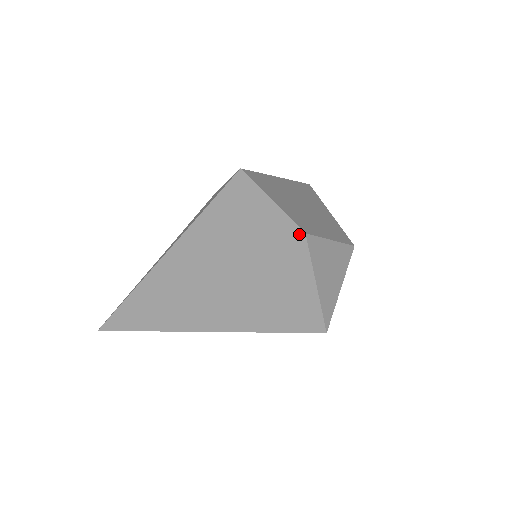
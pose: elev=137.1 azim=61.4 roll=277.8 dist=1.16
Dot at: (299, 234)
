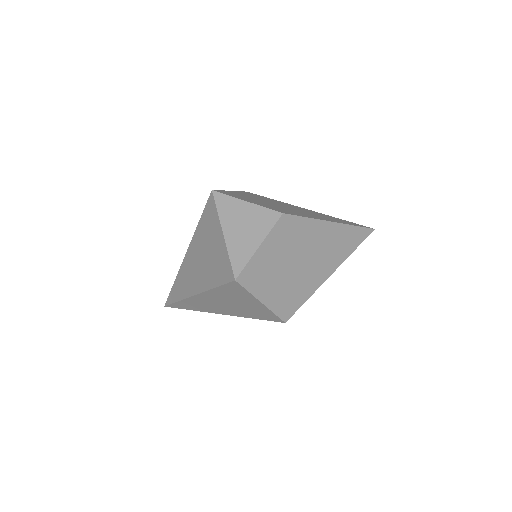
Dot at: (211, 193)
